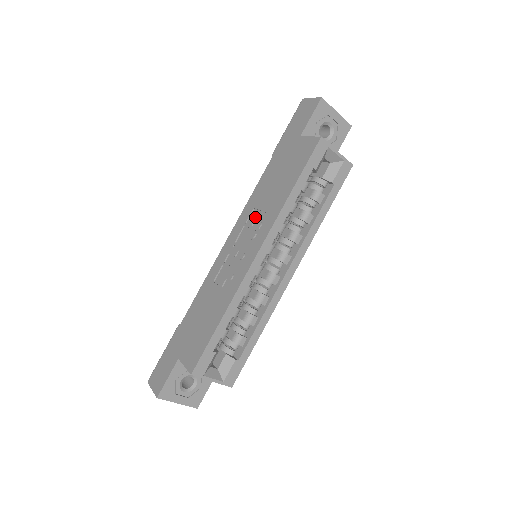
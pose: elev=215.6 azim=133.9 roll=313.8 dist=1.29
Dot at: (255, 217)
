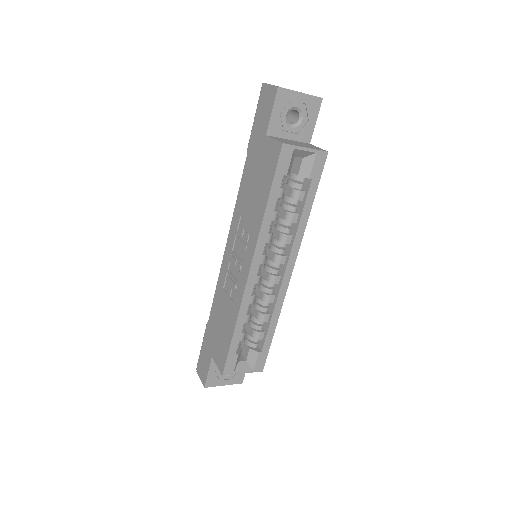
Dot at: (243, 226)
